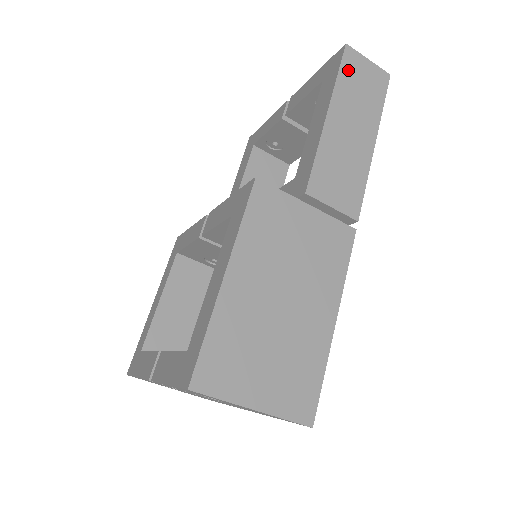
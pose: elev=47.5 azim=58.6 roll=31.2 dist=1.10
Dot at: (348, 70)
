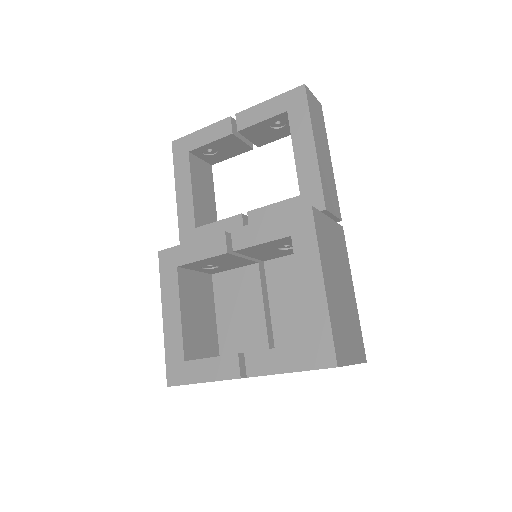
Dot at: (311, 106)
